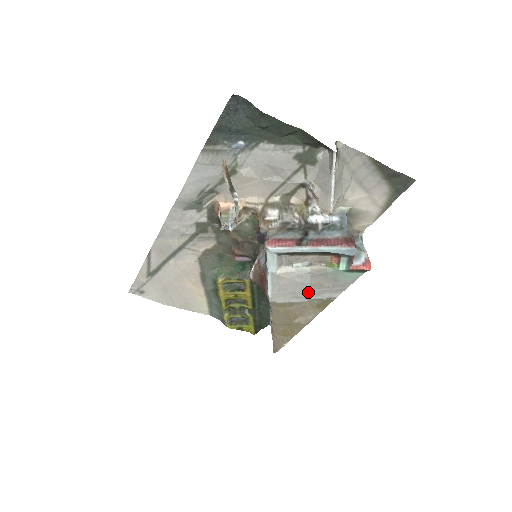
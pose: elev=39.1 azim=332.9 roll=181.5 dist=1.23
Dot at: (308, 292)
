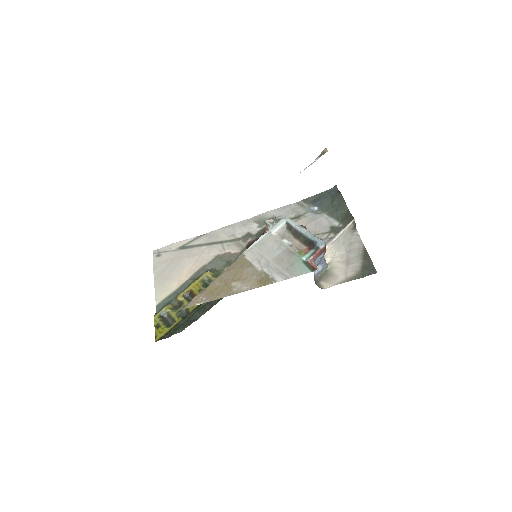
Dot at: (269, 263)
